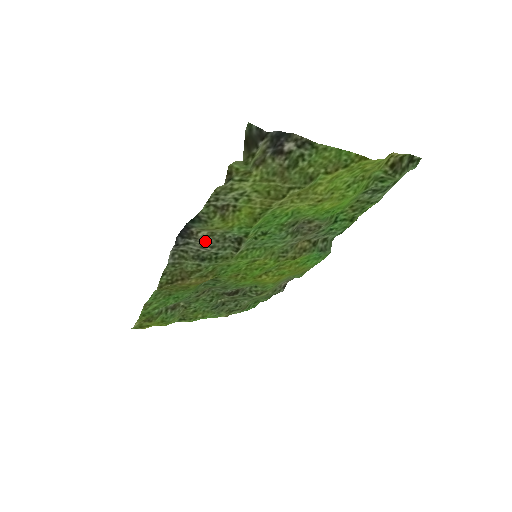
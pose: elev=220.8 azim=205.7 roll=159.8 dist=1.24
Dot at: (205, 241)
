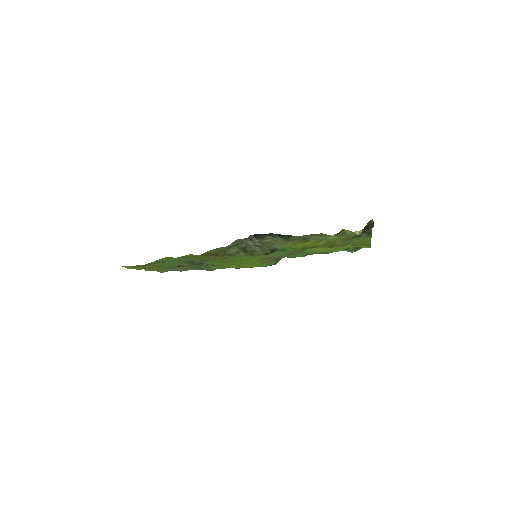
Dot at: (262, 244)
